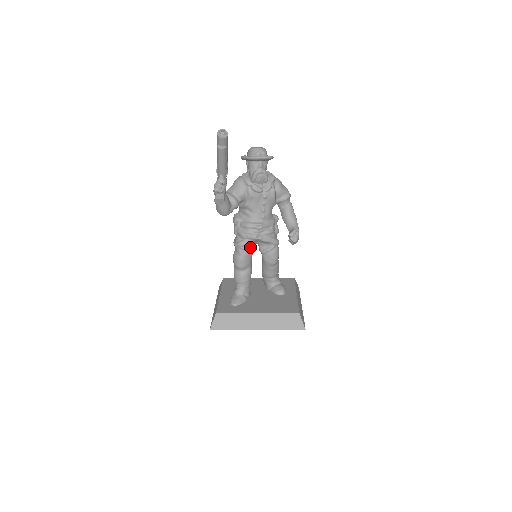
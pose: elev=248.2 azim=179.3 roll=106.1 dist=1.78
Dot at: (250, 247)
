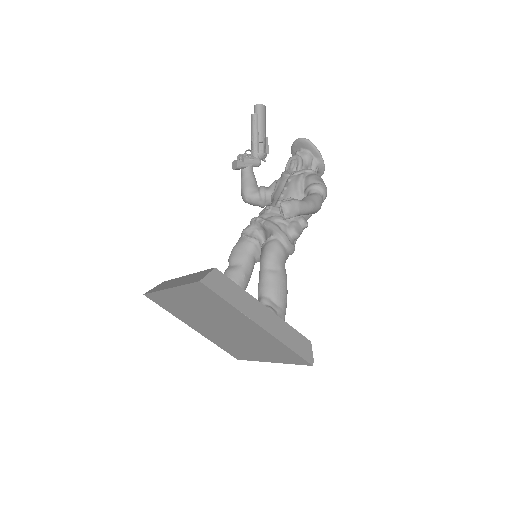
Dot at: (251, 236)
